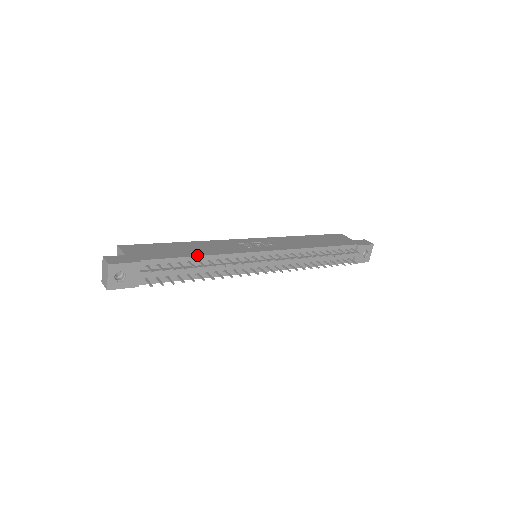
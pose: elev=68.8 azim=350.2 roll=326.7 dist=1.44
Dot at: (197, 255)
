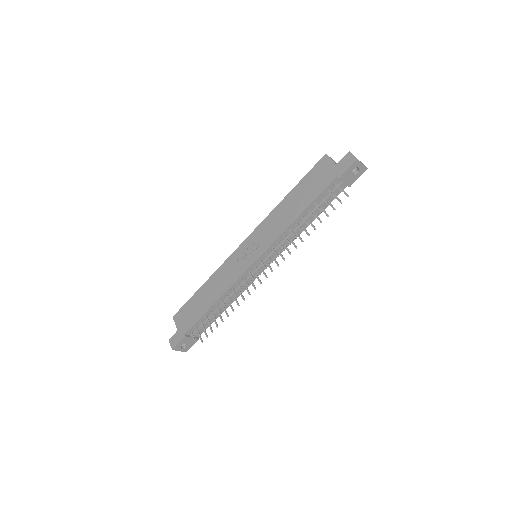
Dot at: (212, 304)
